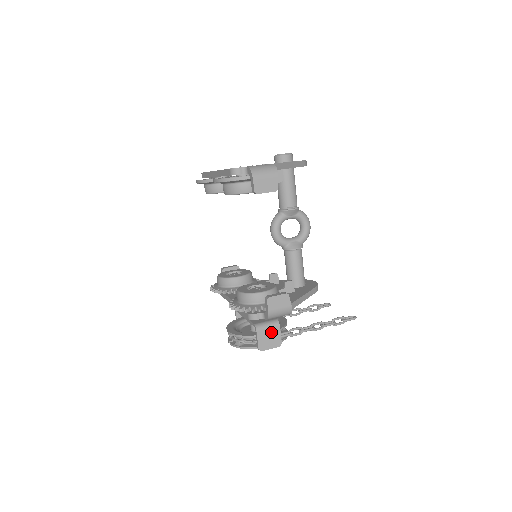
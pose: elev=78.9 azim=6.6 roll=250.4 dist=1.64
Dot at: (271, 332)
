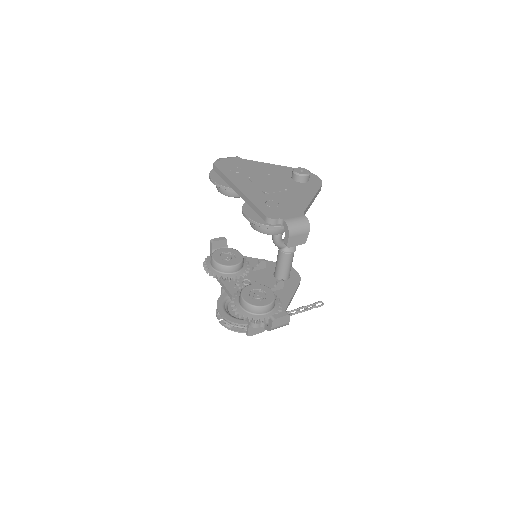
Dot at: occluded
